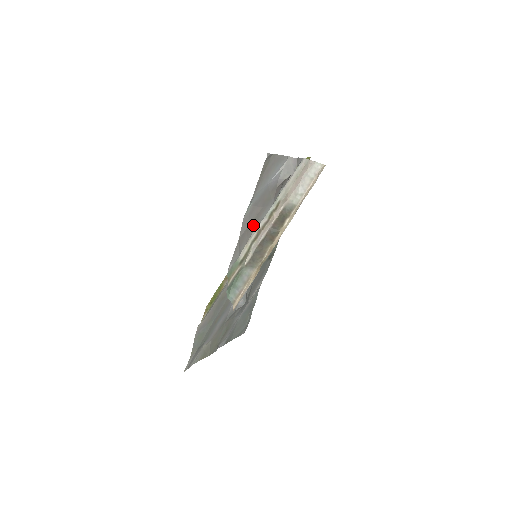
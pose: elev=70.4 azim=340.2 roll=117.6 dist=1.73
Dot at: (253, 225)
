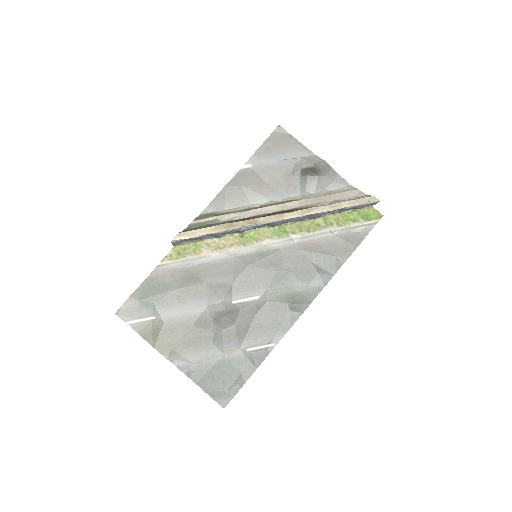
Dot at: (251, 194)
